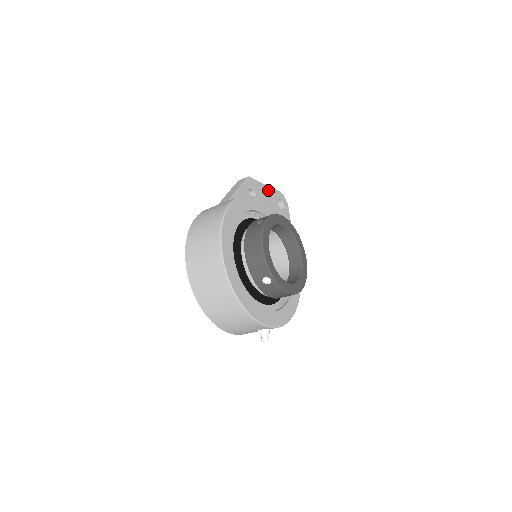
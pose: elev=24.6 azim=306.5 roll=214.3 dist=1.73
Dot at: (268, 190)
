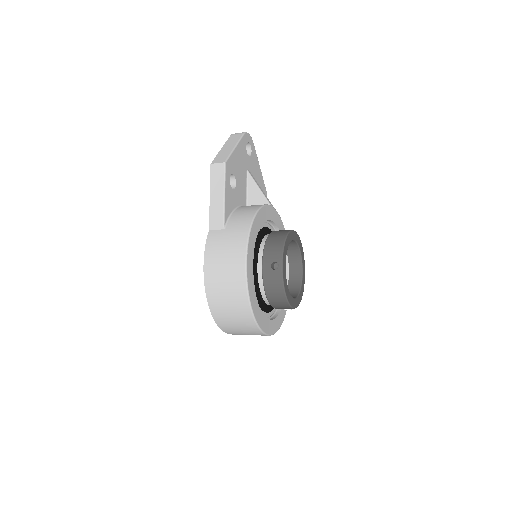
Dot at: (238, 150)
